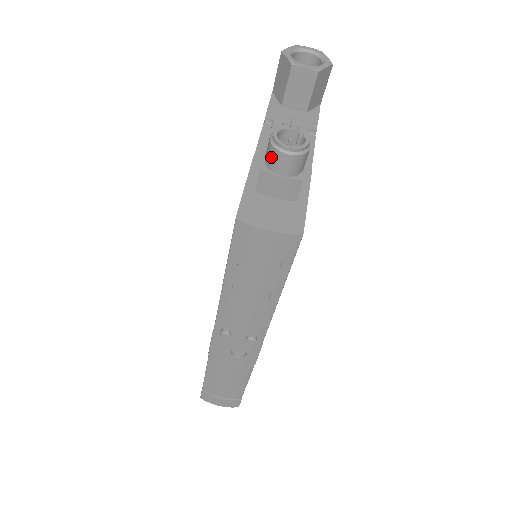
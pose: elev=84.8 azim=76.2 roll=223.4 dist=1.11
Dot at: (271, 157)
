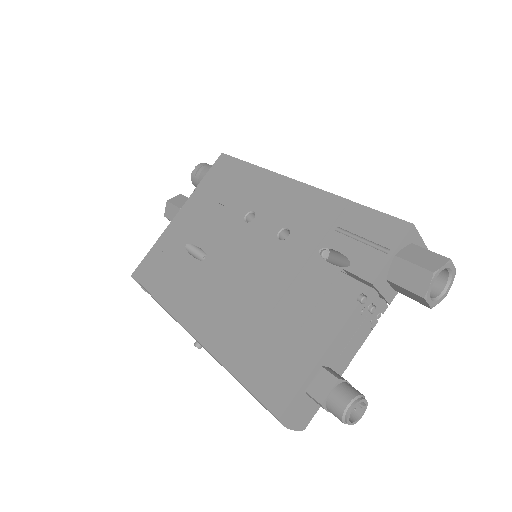
Dot at: (335, 411)
